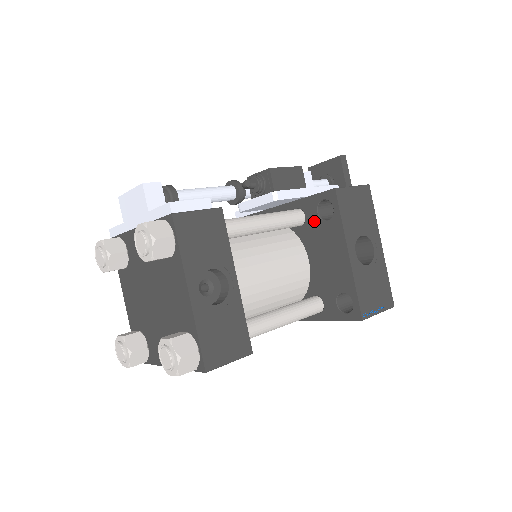
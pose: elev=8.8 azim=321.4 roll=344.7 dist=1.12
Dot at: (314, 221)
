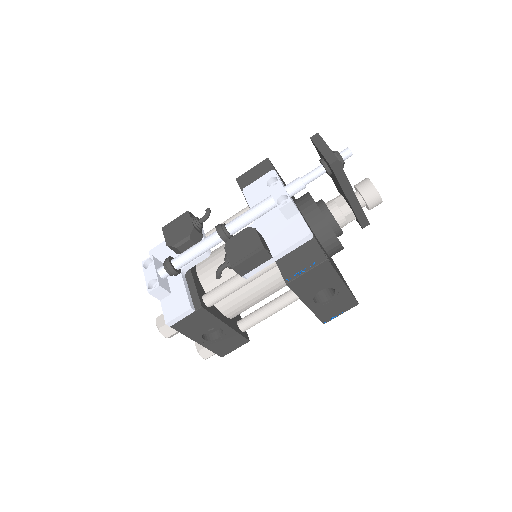
Dot at: occluded
